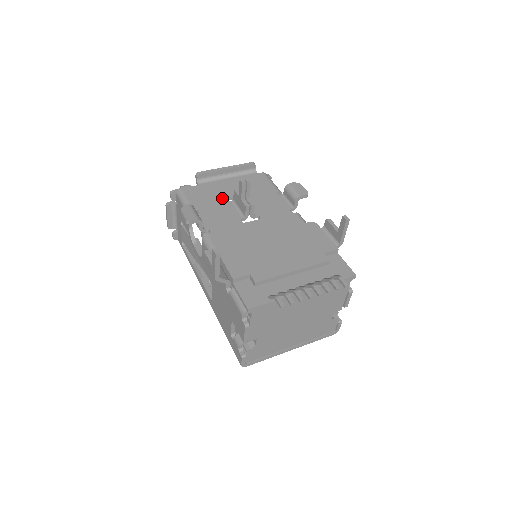
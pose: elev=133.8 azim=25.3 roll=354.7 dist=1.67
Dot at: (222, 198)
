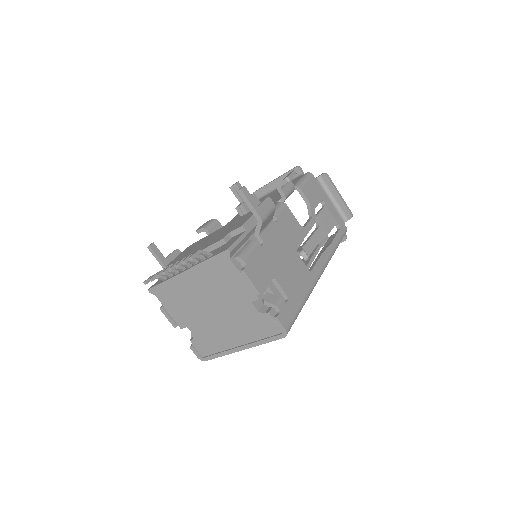
Dot at: occluded
